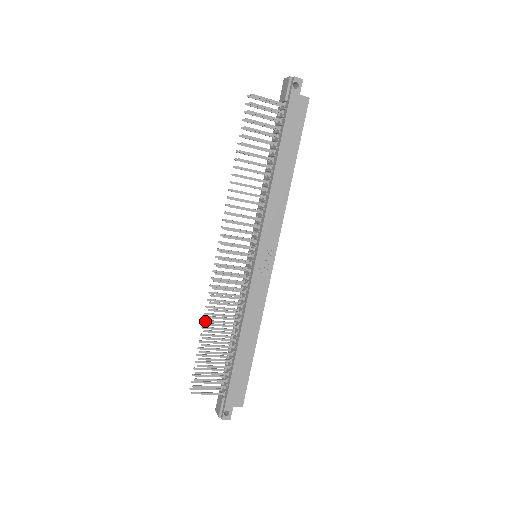
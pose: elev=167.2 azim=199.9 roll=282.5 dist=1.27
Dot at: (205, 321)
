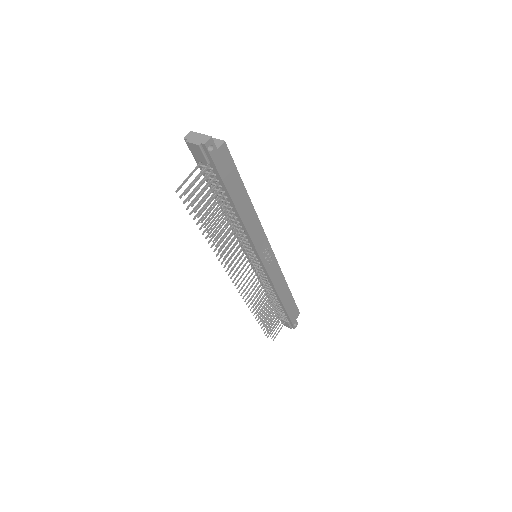
Dot at: occluded
